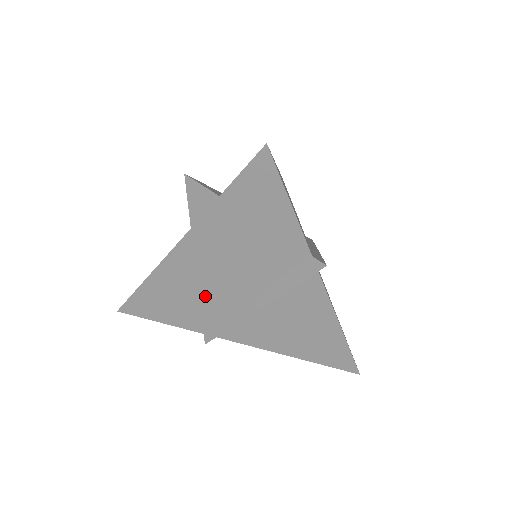
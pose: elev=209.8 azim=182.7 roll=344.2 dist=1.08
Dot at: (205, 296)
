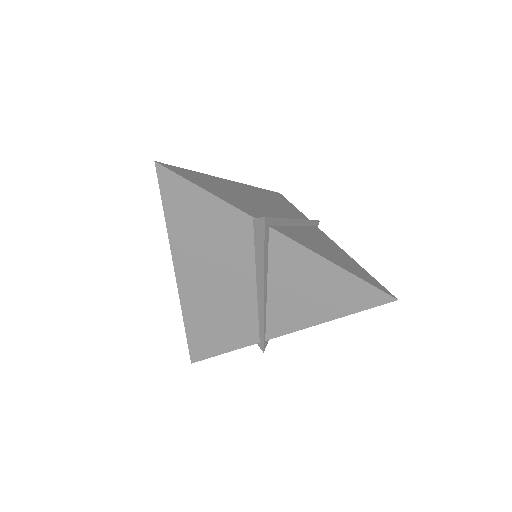
Dot at: (227, 308)
